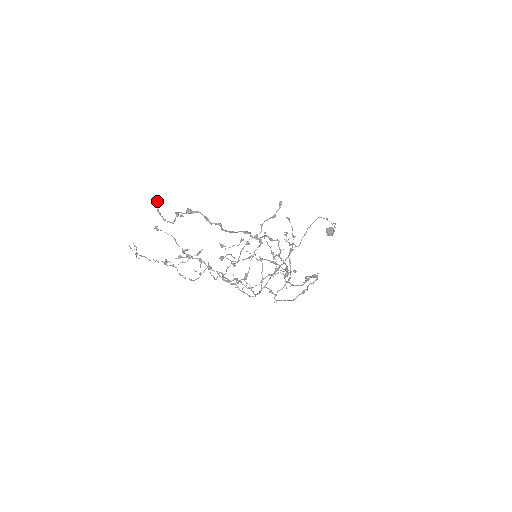
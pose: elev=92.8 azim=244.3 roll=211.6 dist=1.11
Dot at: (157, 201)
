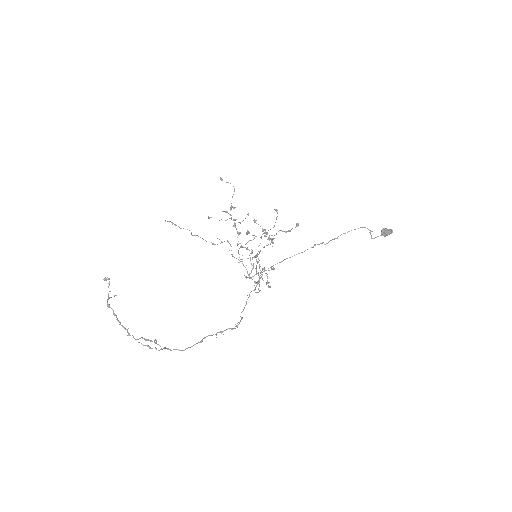
Dot at: occluded
